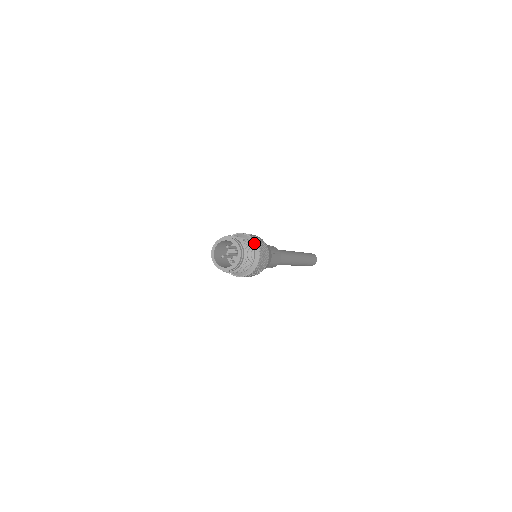
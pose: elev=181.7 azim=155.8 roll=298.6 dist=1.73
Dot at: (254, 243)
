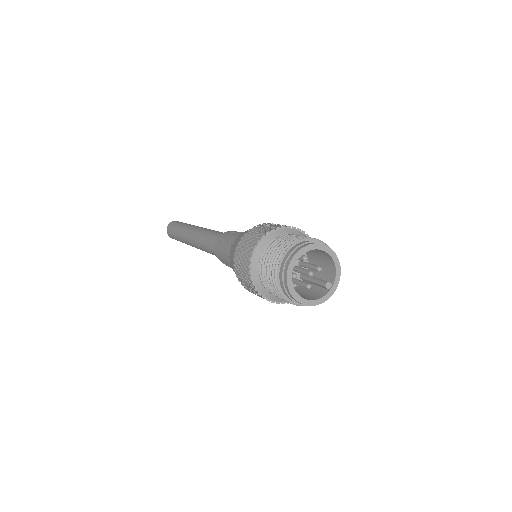
Dot at: occluded
